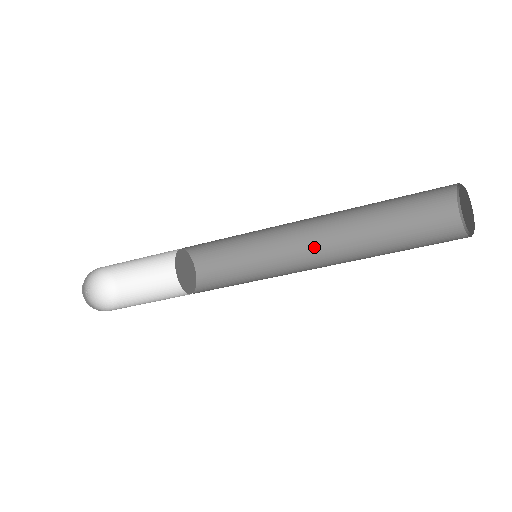
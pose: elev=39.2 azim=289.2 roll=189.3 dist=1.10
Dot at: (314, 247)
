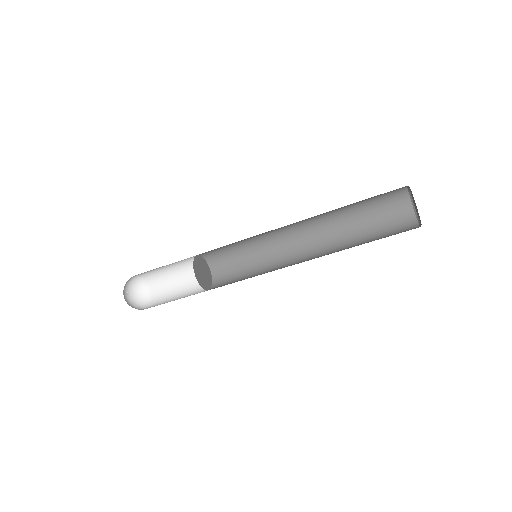
Dot at: (300, 240)
